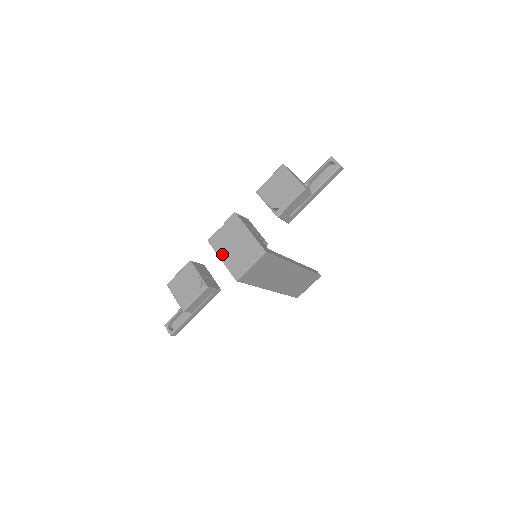
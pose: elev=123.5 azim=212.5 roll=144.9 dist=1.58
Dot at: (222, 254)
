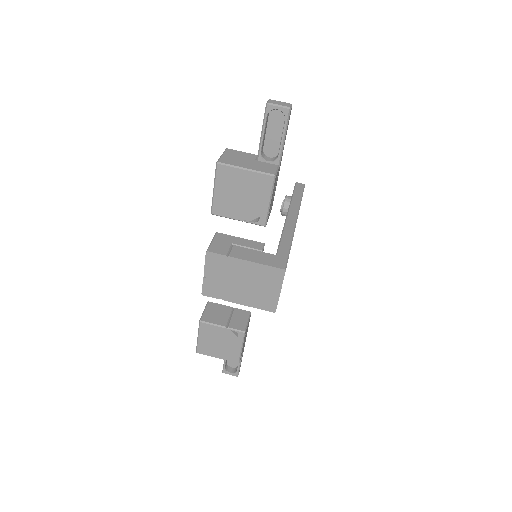
Dot at: (233, 298)
